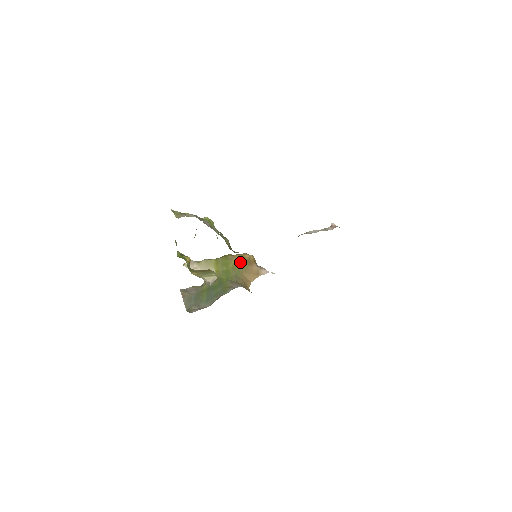
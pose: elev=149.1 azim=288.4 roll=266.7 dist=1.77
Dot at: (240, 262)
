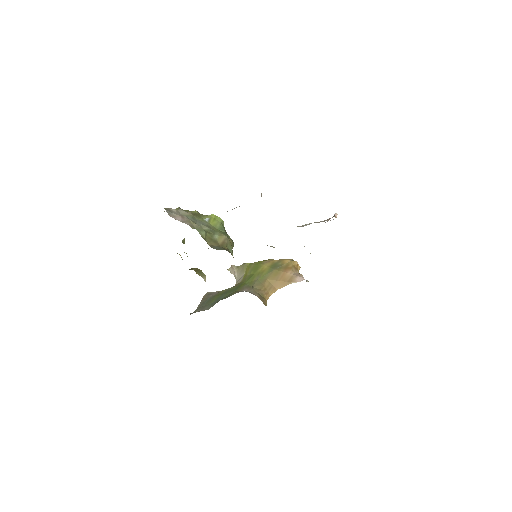
Dot at: (272, 267)
